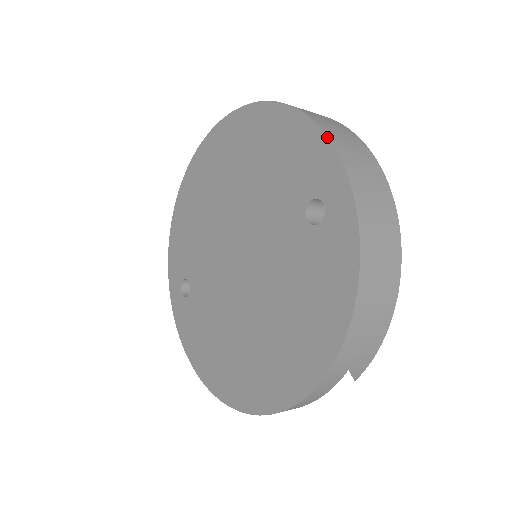
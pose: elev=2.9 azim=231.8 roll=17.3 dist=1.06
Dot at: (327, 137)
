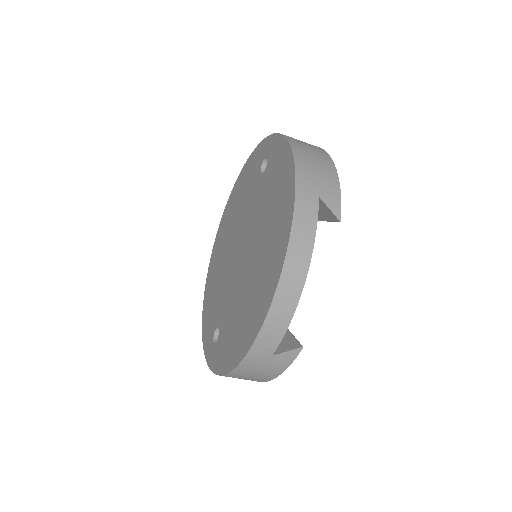
Dot at: (258, 144)
